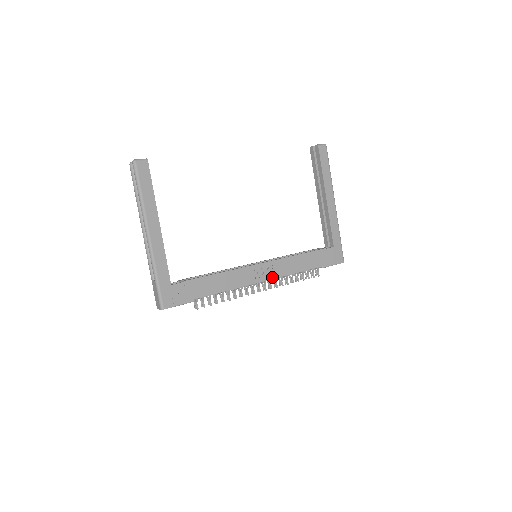
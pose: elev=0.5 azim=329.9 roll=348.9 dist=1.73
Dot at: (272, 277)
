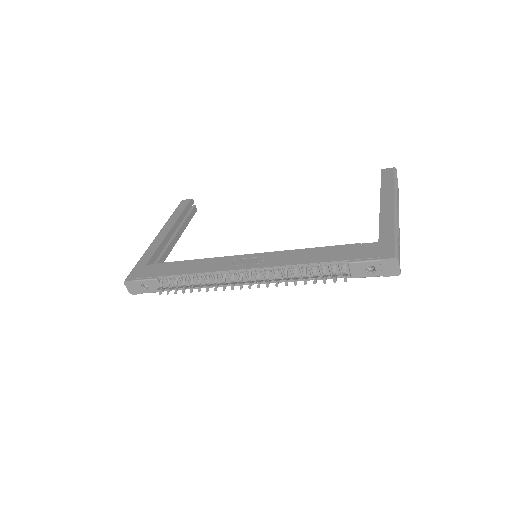
Dot at: (258, 266)
